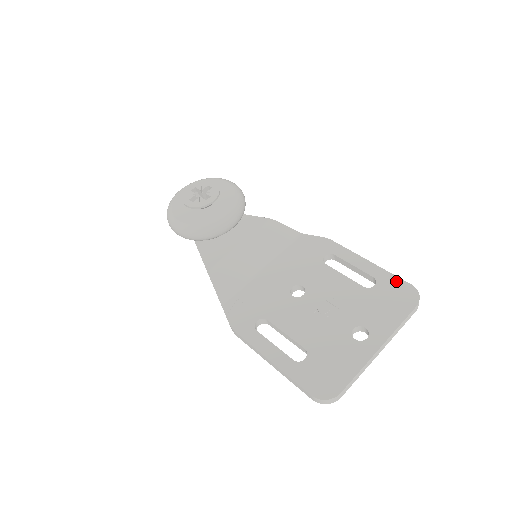
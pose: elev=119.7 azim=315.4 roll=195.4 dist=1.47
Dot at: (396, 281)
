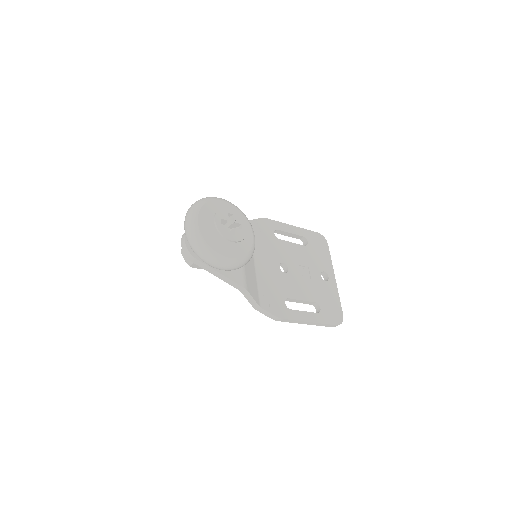
Dot at: (312, 234)
